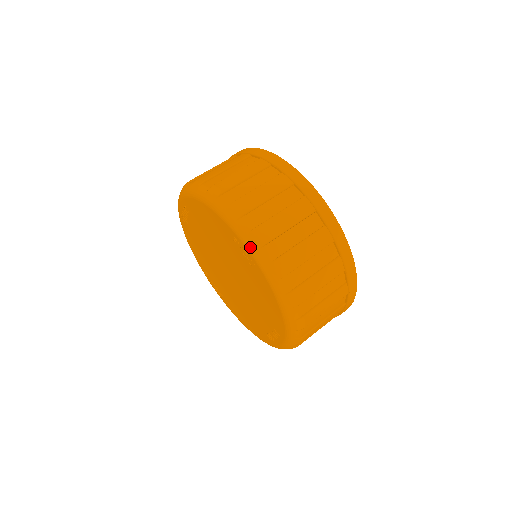
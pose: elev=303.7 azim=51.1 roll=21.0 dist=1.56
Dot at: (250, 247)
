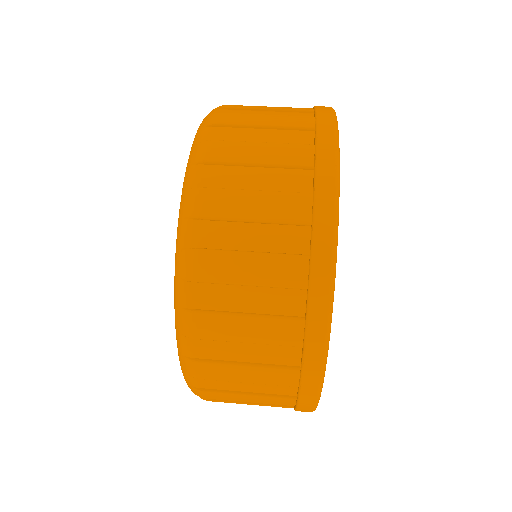
Dot at: (198, 130)
